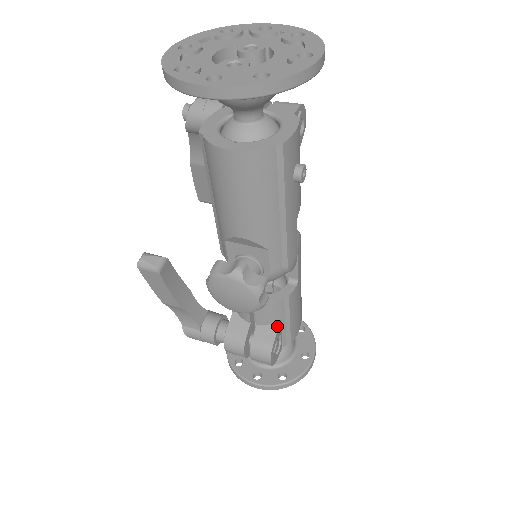
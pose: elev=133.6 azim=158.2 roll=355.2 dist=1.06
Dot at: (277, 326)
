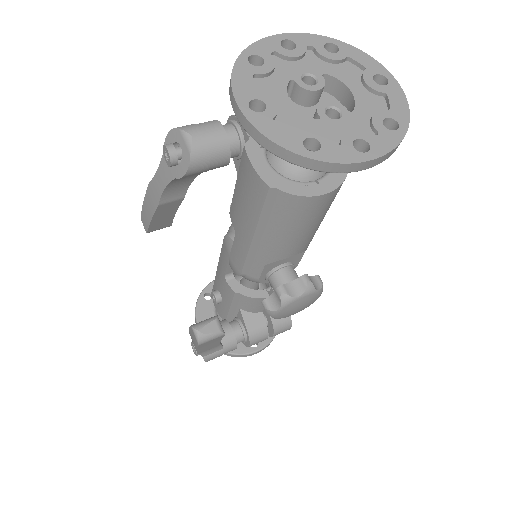
Dot at: occluded
